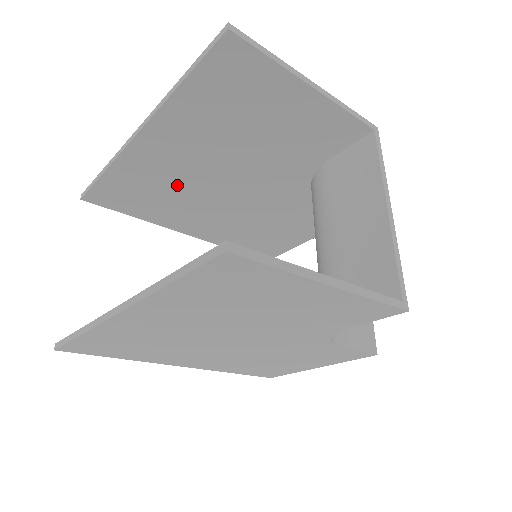
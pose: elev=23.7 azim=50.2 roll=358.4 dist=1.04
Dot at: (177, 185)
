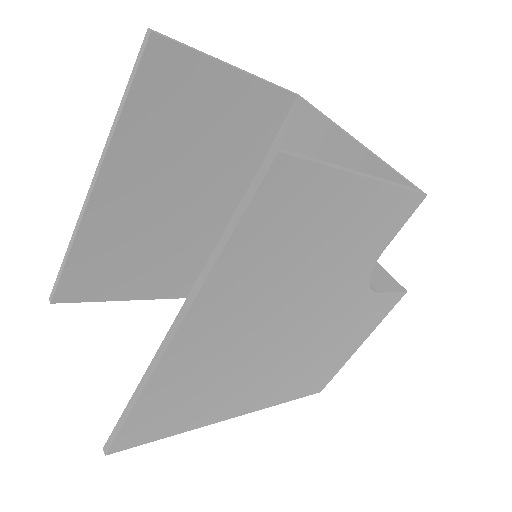
Dot at: (145, 237)
